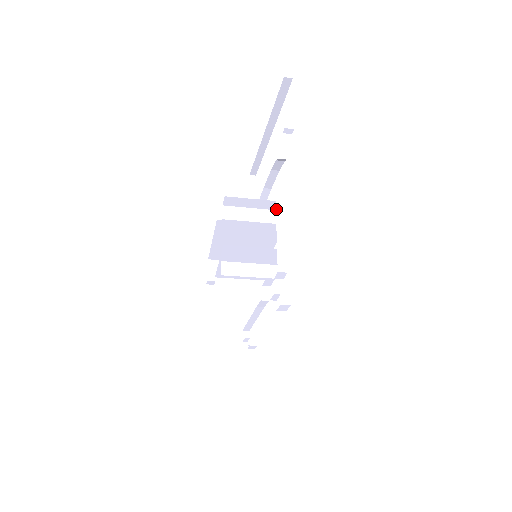
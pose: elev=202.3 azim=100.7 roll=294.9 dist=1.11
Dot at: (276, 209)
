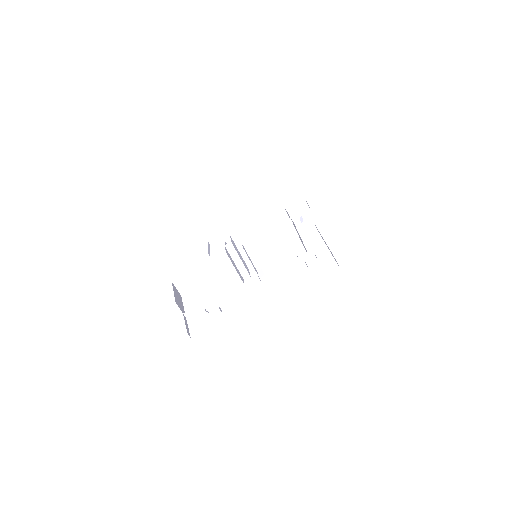
Dot at: occluded
